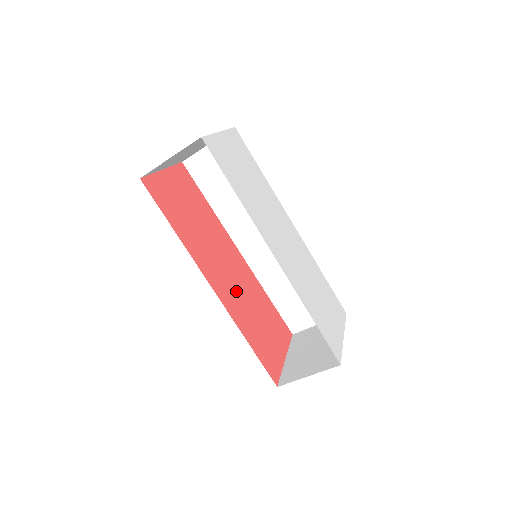
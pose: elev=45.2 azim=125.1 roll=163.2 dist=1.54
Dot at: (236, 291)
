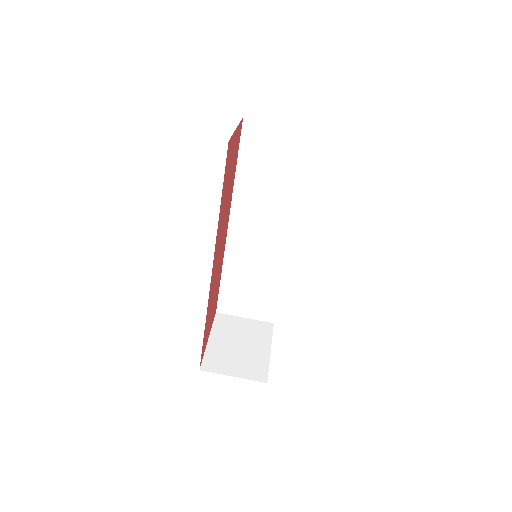
Dot at: (216, 272)
